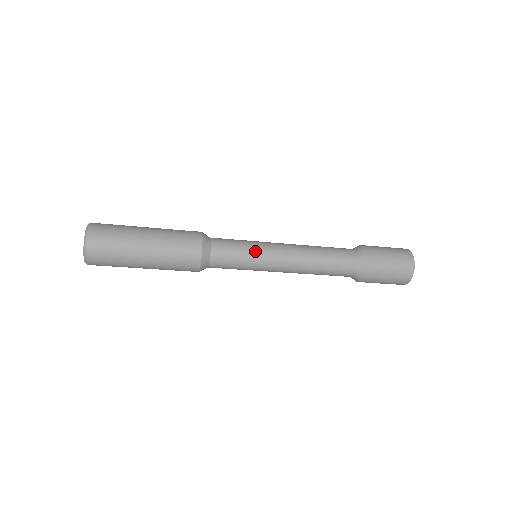
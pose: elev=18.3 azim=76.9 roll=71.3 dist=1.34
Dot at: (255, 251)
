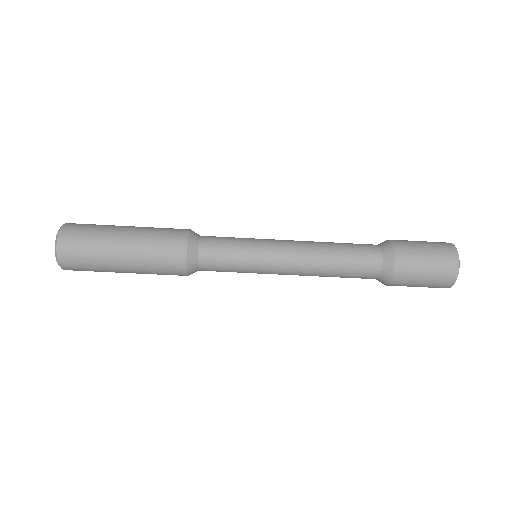
Dot at: (252, 241)
